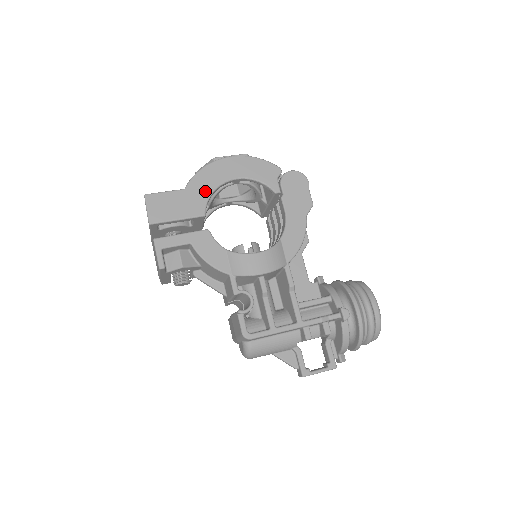
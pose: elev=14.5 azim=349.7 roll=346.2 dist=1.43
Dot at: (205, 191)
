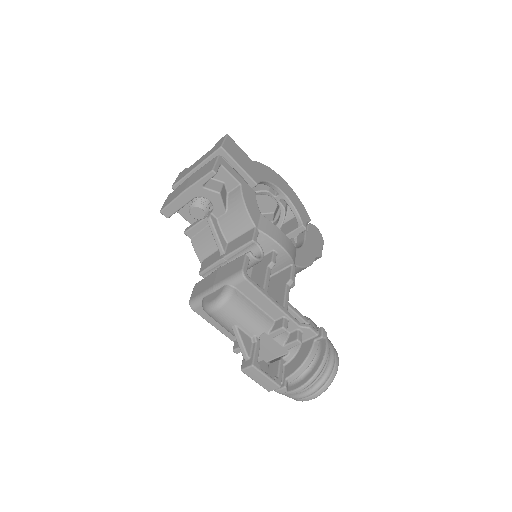
Dot at: (264, 176)
